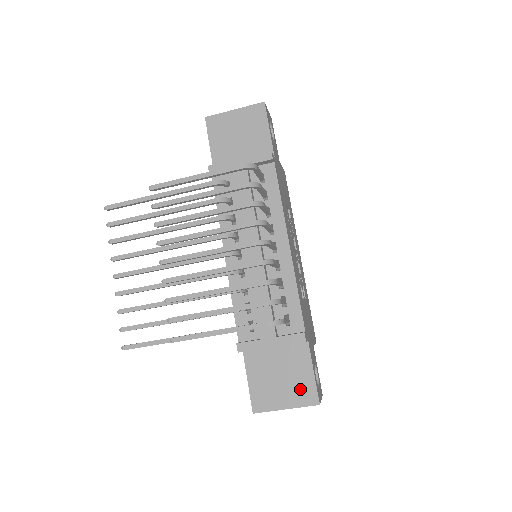
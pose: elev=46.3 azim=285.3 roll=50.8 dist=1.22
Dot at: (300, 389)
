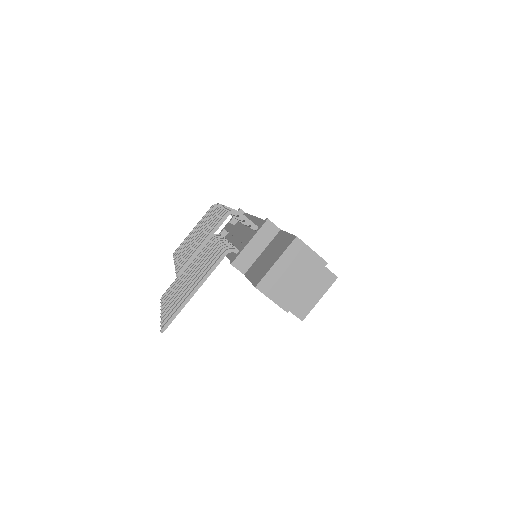
Dot at: (282, 246)
